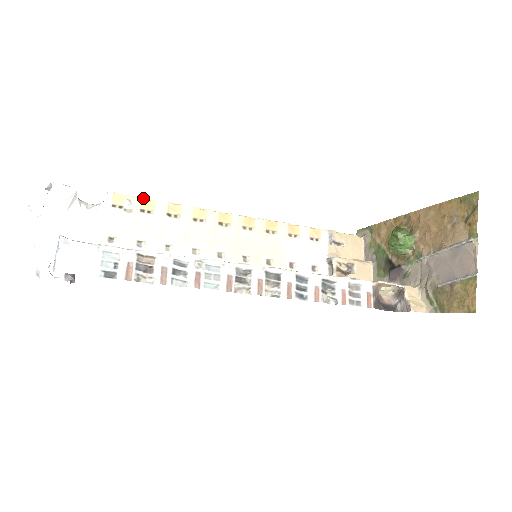
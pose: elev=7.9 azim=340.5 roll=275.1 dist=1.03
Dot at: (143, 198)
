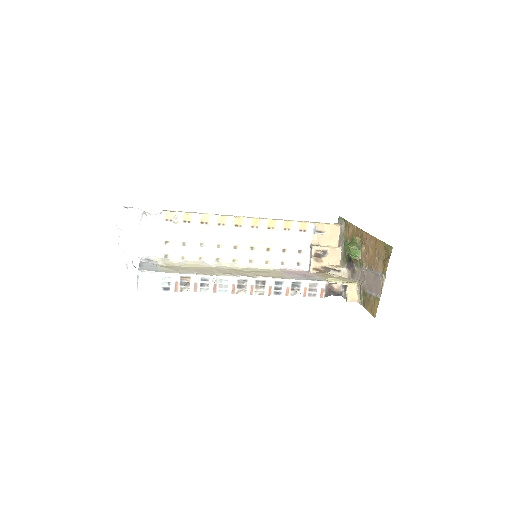
Dot at: (185, 213)
